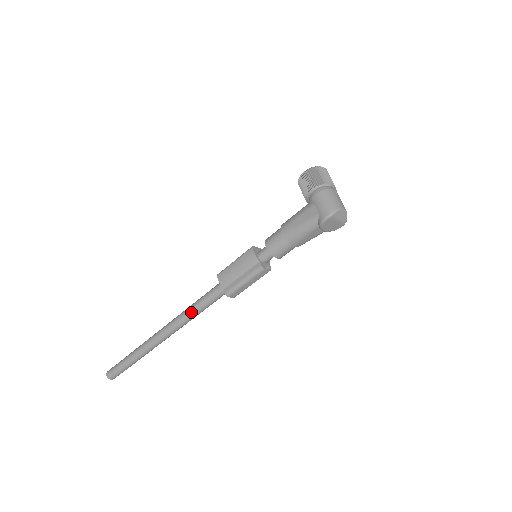
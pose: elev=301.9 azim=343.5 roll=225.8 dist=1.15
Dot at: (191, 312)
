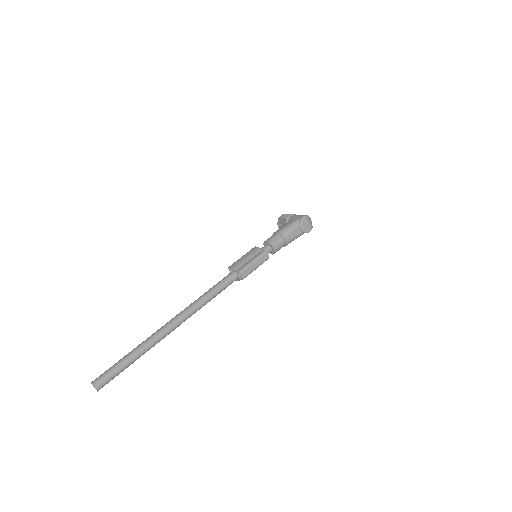
Dot at: (205, 295)
